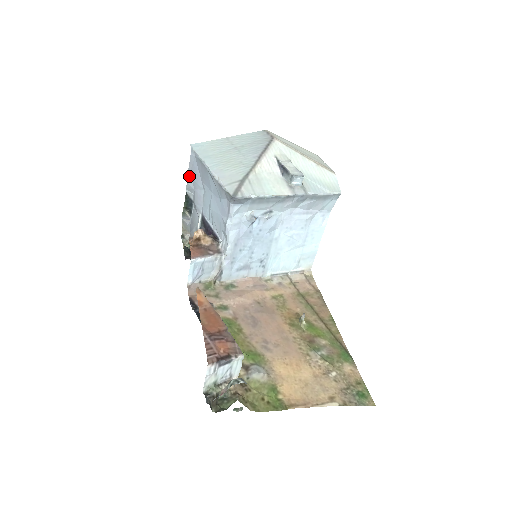
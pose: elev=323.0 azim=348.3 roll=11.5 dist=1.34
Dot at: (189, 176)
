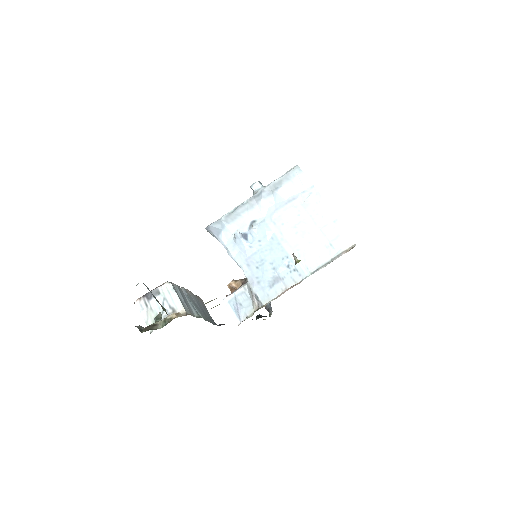
Dot at: occluded
